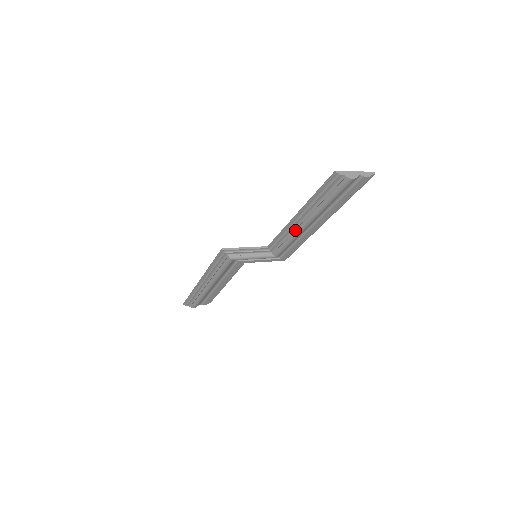
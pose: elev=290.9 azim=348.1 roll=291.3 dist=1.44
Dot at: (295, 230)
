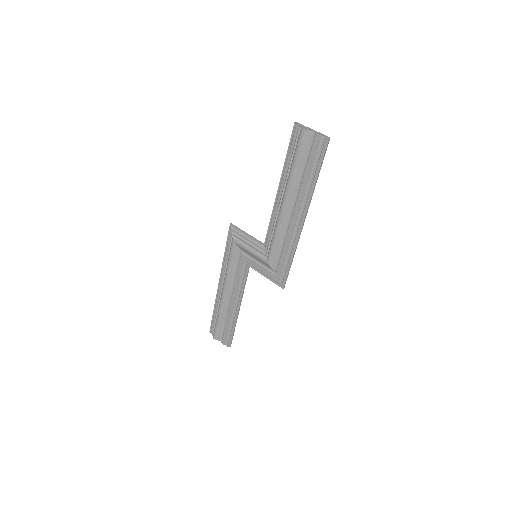
Dot at: (278, 214)
